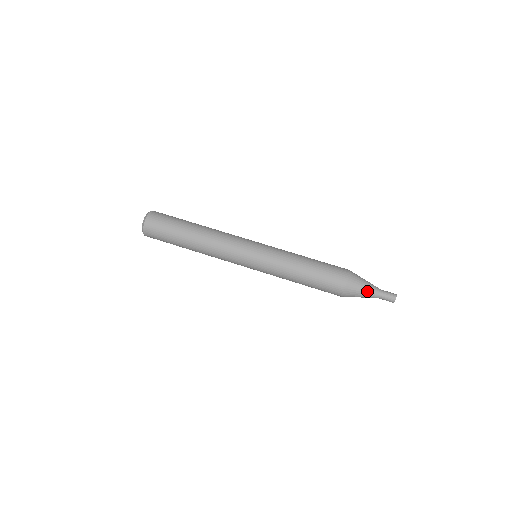
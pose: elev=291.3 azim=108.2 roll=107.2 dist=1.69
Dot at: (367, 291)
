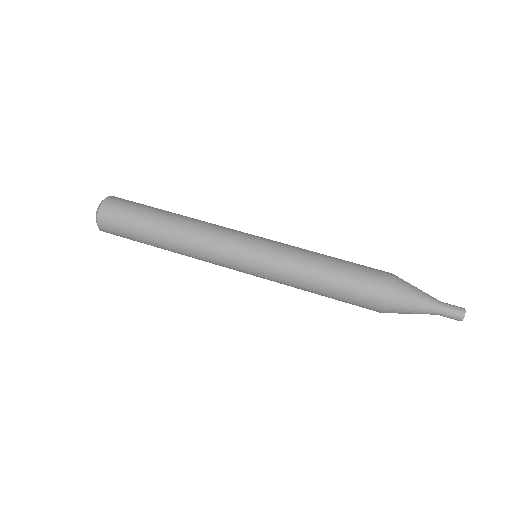
Dot at: (423, 293)
